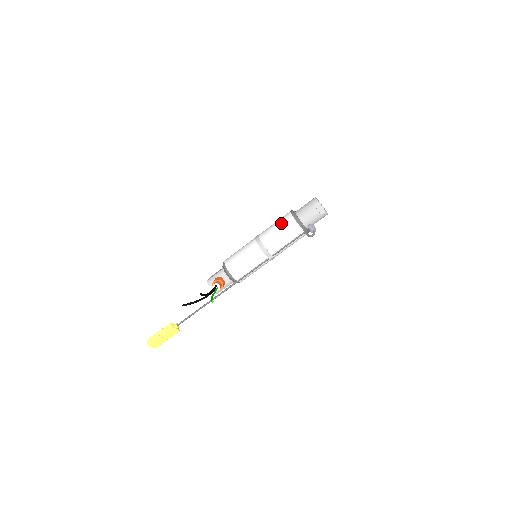
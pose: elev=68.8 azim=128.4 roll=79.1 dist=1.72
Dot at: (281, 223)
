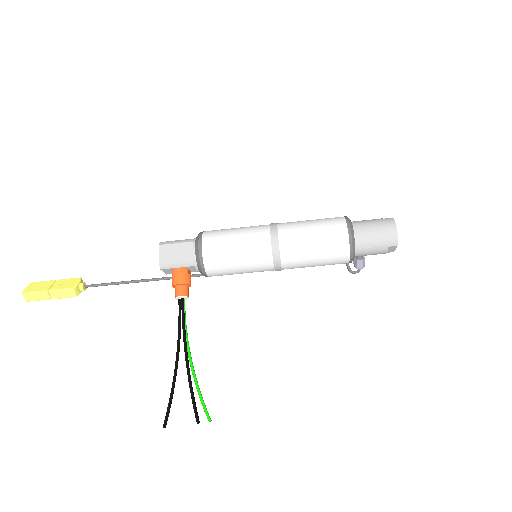
Dot at: (326, 251)
